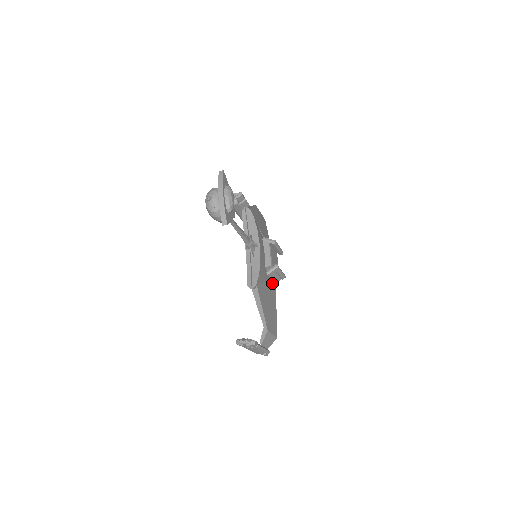
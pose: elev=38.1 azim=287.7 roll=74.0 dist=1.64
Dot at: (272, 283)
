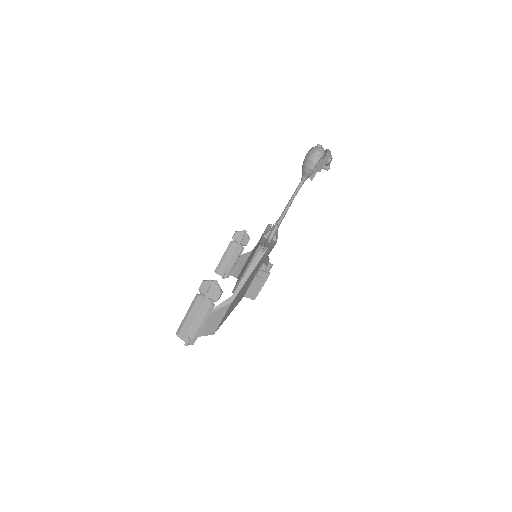
Dot at: (247, 288)
